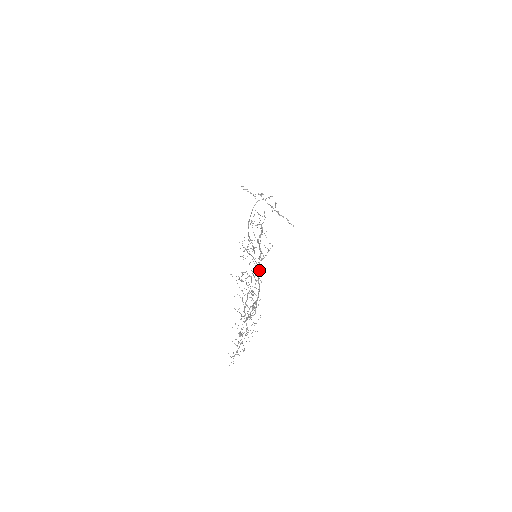
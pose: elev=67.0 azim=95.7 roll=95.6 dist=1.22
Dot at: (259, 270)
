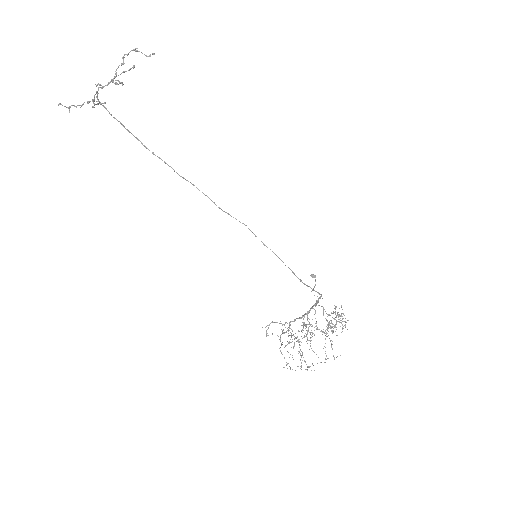
Dot at: occluded
